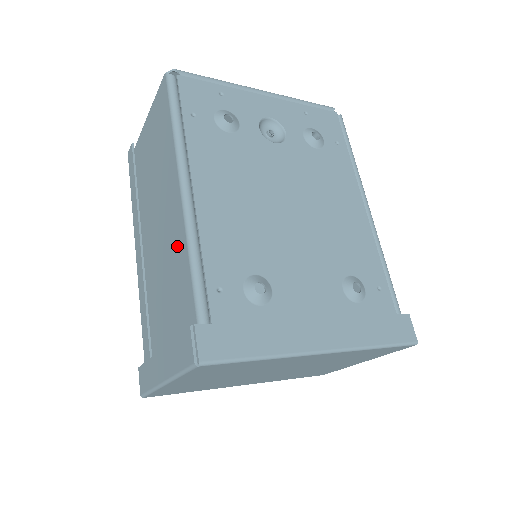
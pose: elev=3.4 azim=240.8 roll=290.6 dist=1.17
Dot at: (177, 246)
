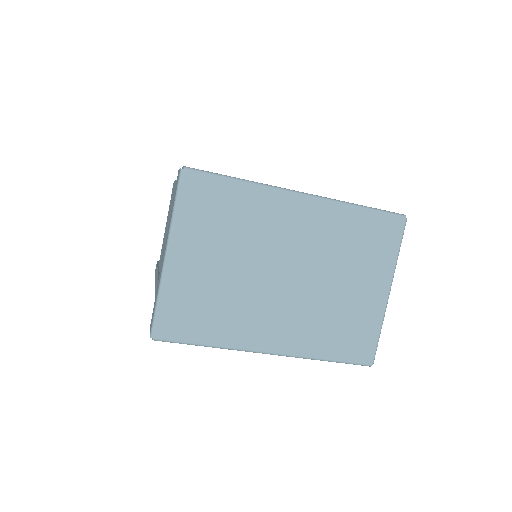
Dot at: occluded
